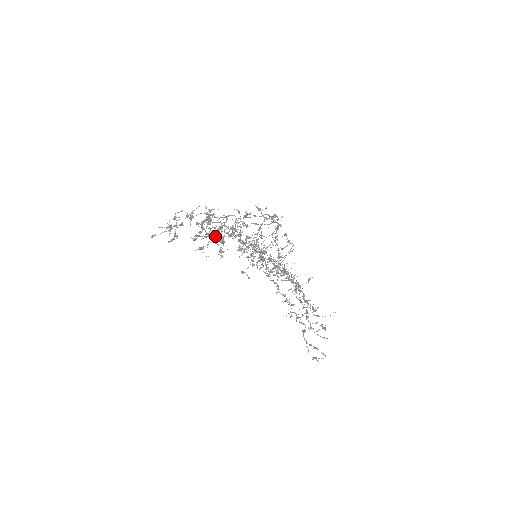
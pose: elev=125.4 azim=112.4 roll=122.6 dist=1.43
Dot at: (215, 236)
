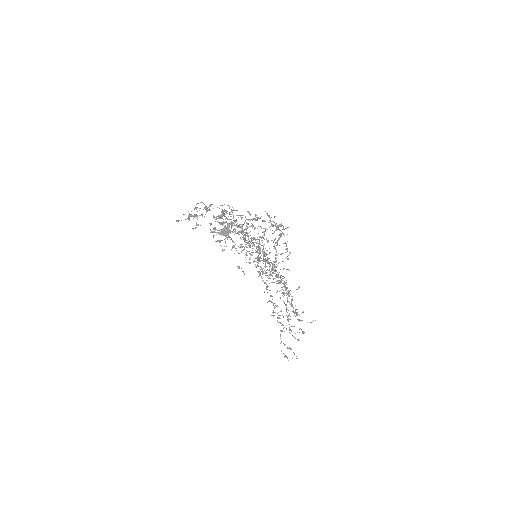
Dot at: (222, 230)
